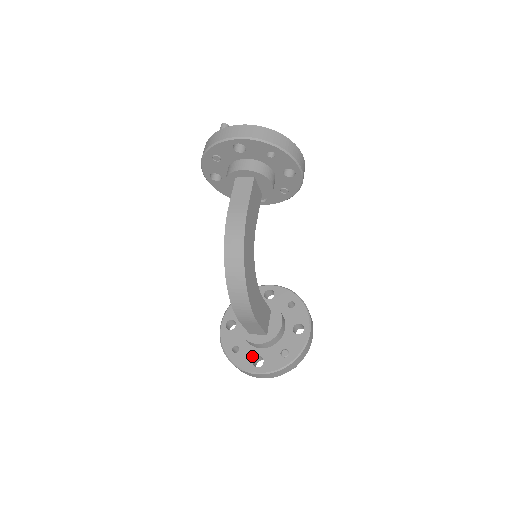
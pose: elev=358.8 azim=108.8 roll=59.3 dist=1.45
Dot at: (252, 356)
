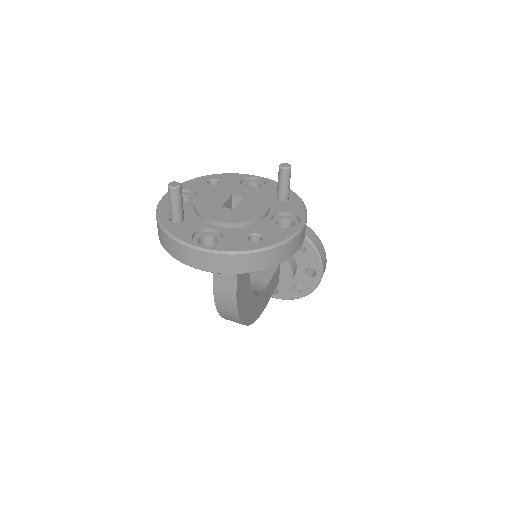
Dot at: occluded
